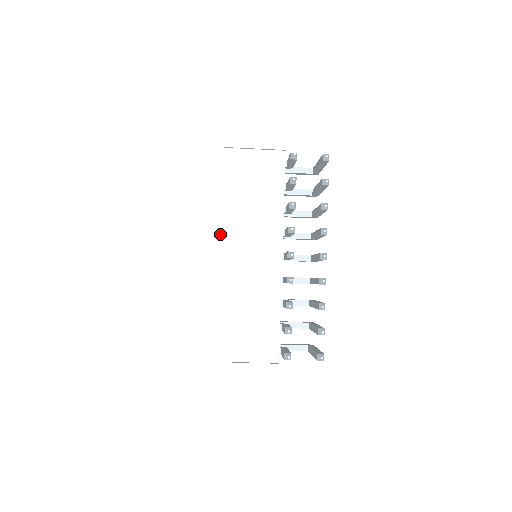
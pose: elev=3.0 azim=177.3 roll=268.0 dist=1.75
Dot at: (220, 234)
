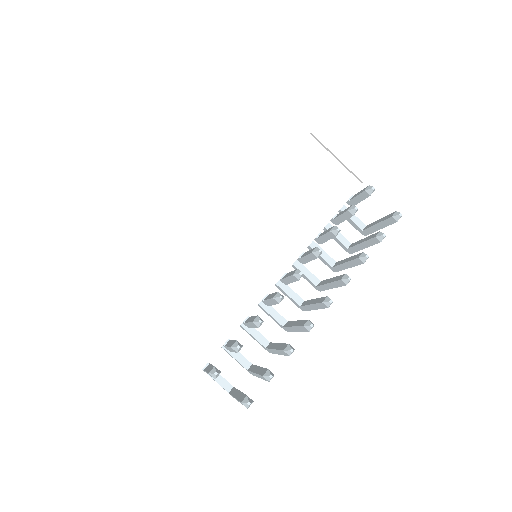
Dot at: (245, 202)
